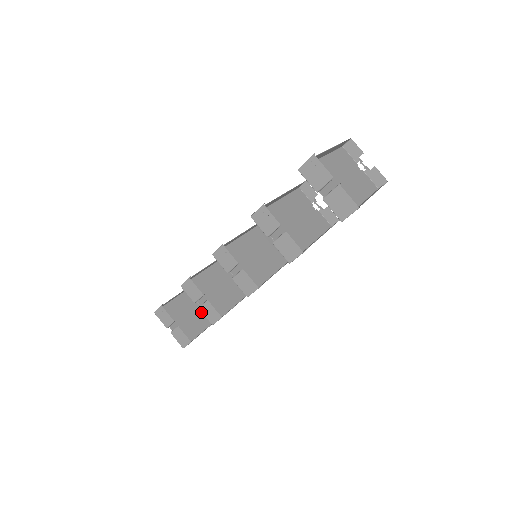
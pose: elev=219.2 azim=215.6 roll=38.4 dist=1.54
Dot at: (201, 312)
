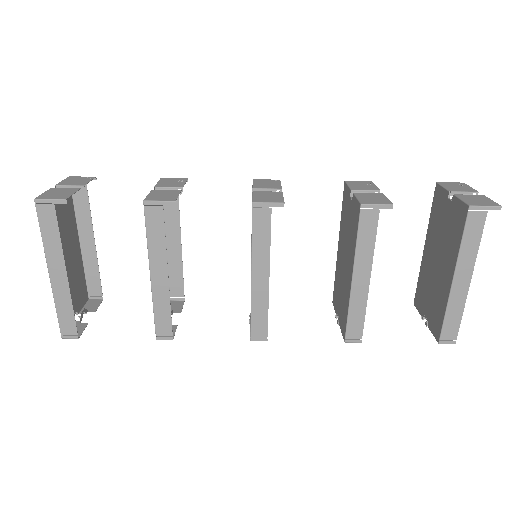
Dot at: occluded
